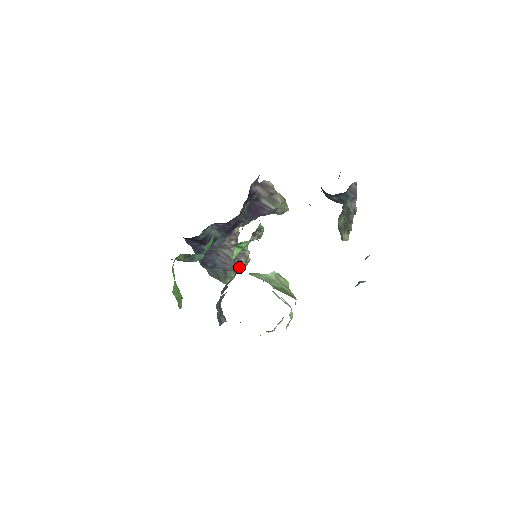
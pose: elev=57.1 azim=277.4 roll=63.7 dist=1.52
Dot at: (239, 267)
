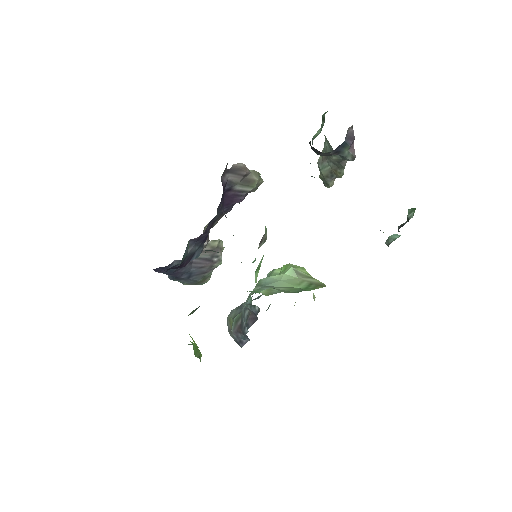
Dot at: (217, 263)
